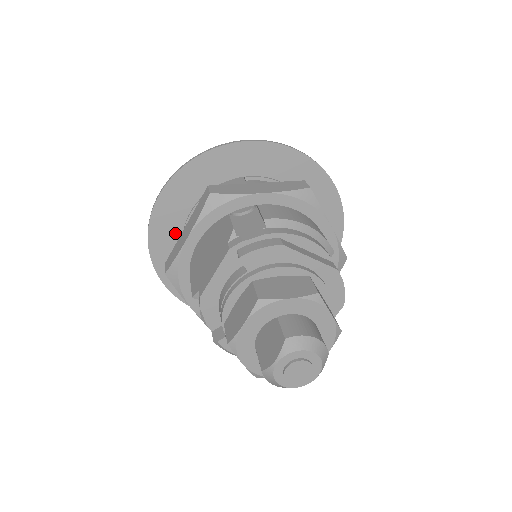
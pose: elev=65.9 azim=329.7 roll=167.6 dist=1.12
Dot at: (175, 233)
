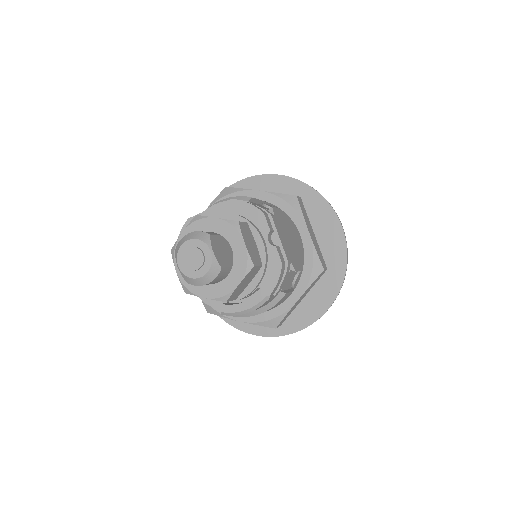
Dot at: occluded
